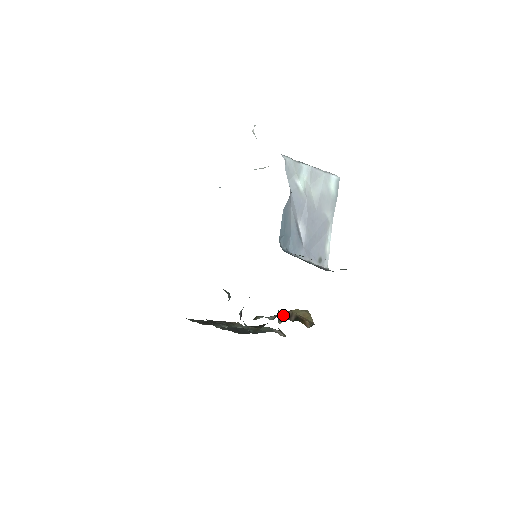
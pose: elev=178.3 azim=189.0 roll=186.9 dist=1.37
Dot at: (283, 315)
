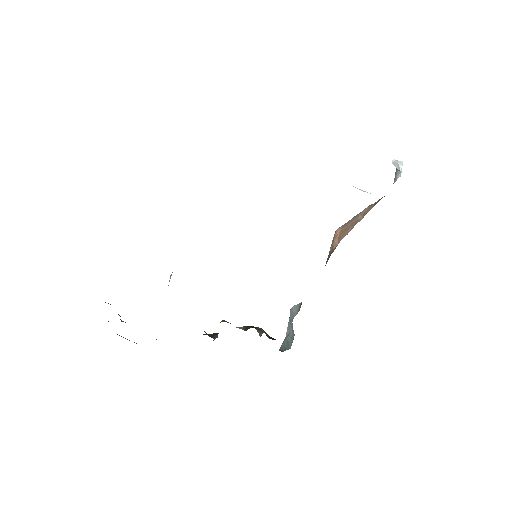
Dot at: (256, 329)
